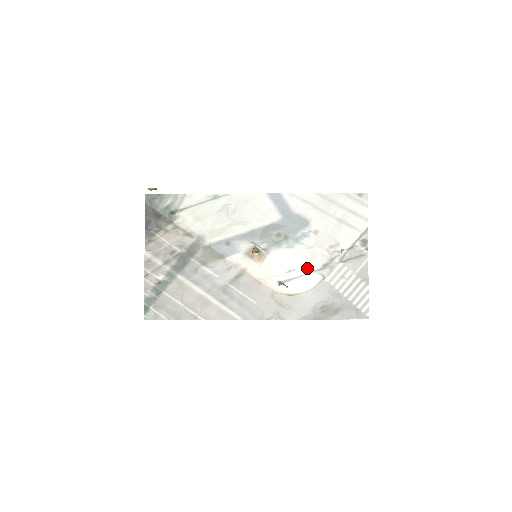
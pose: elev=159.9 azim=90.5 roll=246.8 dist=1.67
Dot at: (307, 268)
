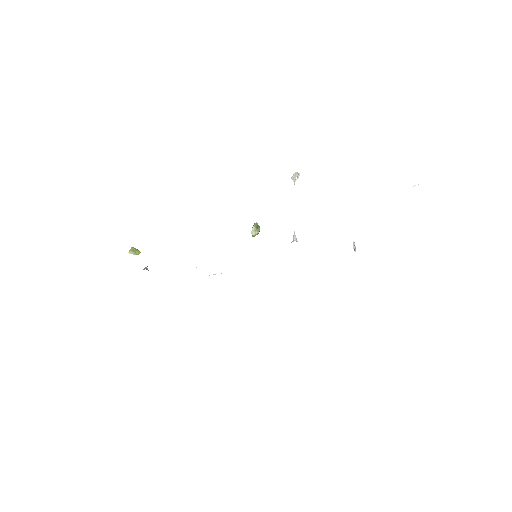
Dot at: occluded
